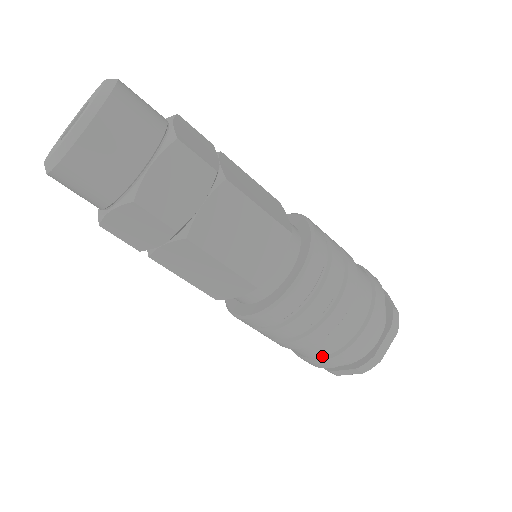
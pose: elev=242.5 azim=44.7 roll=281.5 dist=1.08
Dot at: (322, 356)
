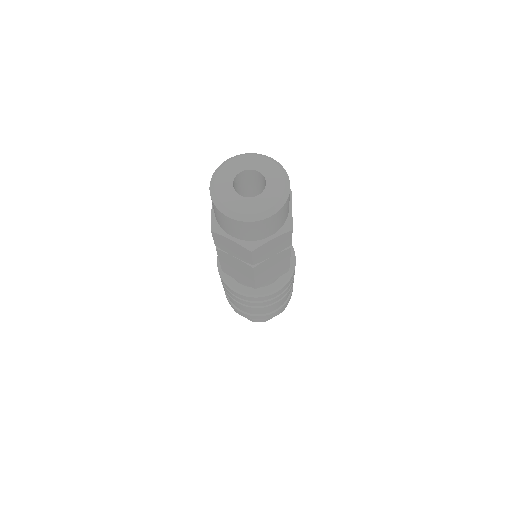
Dot at: (244, 311)
